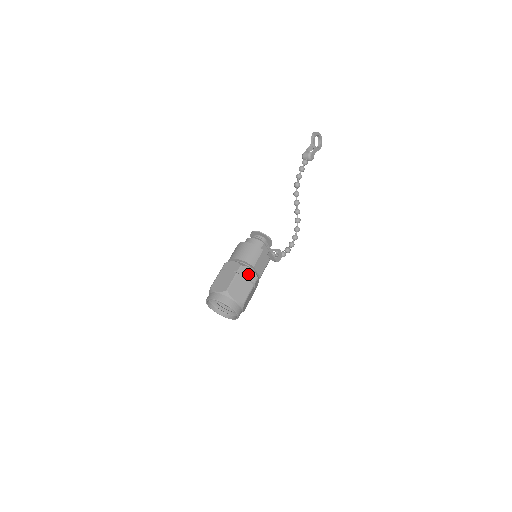
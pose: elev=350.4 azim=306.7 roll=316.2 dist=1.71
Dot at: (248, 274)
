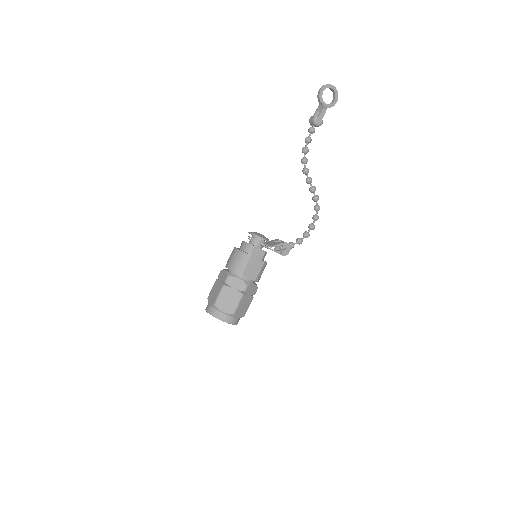
Dot at: (236, 284)
